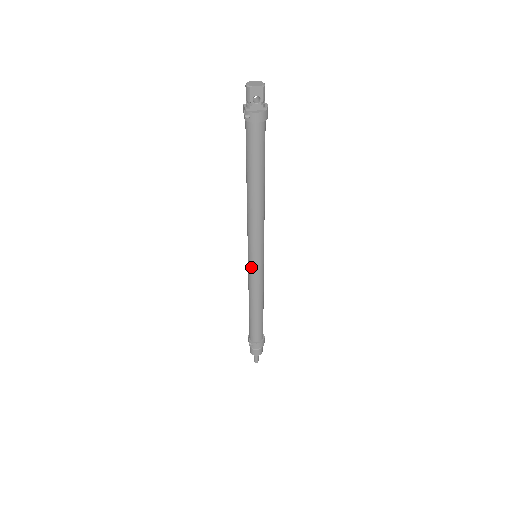
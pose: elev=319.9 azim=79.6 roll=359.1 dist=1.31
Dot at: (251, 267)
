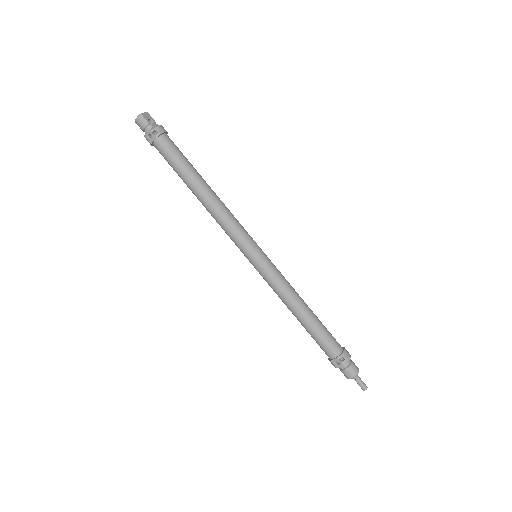
Dot at: (263, 263)
